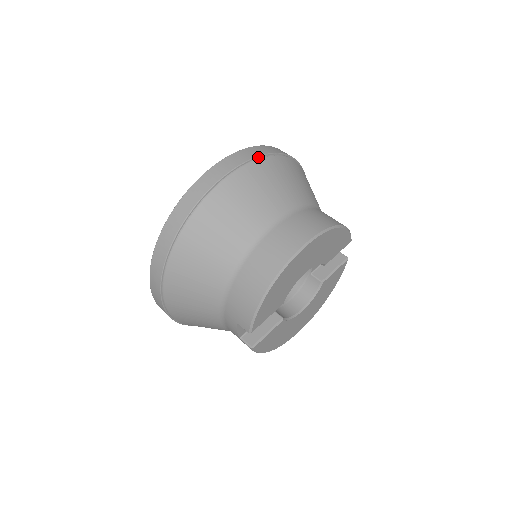
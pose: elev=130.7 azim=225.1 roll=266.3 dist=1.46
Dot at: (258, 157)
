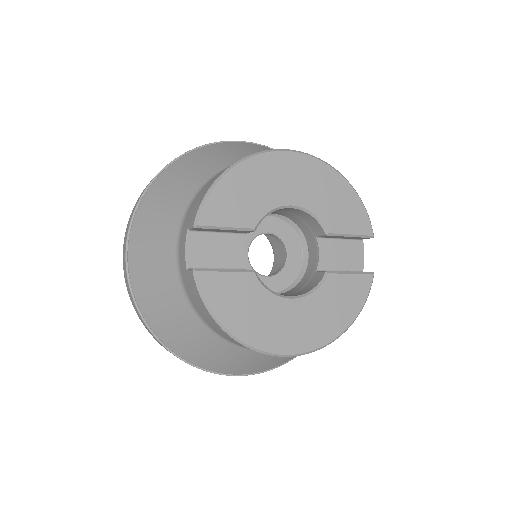
Dot at: occluded
